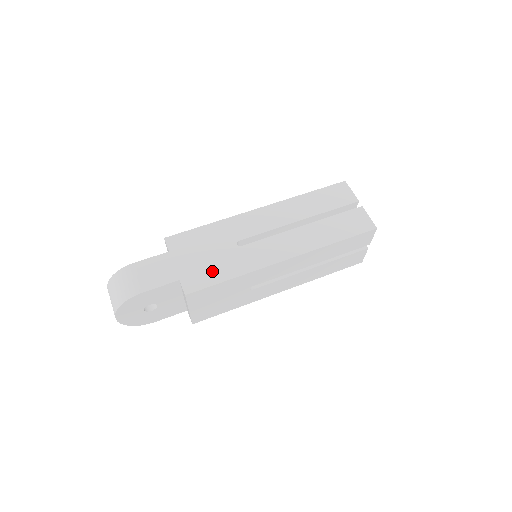
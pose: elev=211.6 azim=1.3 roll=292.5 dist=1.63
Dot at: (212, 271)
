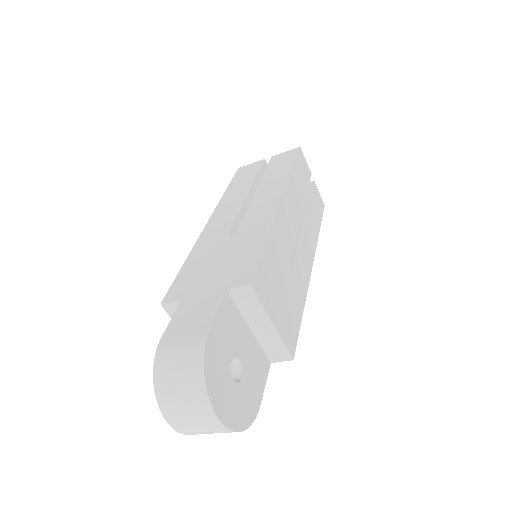
Dot at: (242, 258)
